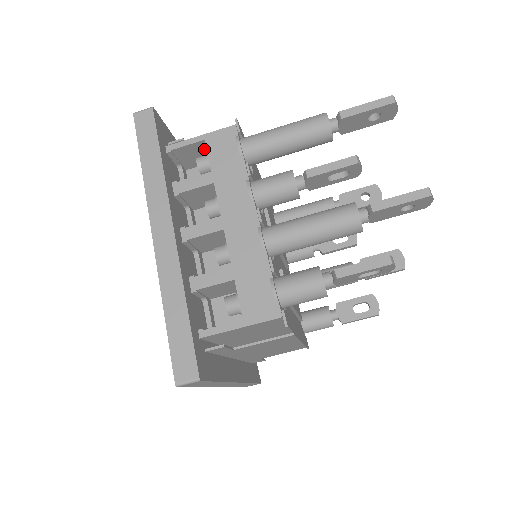
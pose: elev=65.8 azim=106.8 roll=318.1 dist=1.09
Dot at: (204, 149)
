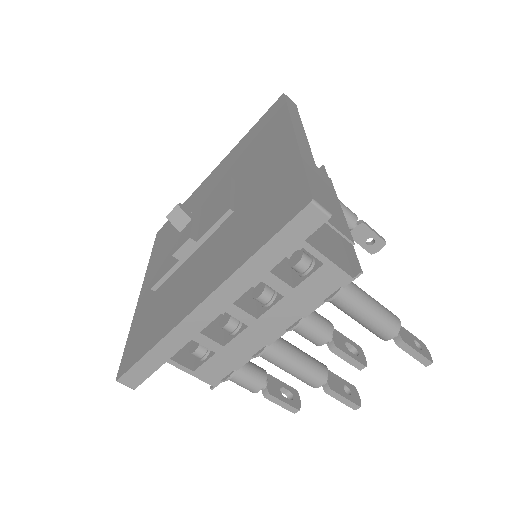
Dot at: occluded
